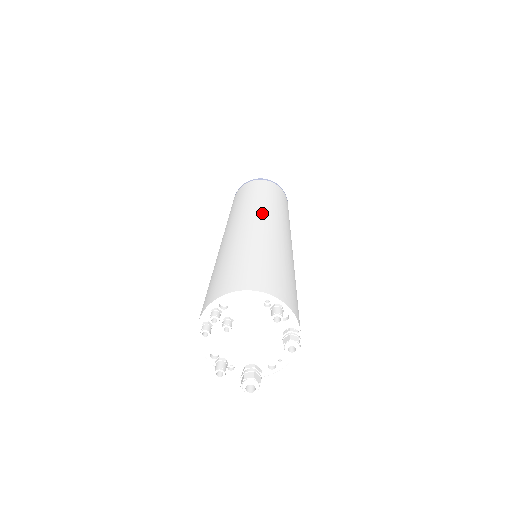
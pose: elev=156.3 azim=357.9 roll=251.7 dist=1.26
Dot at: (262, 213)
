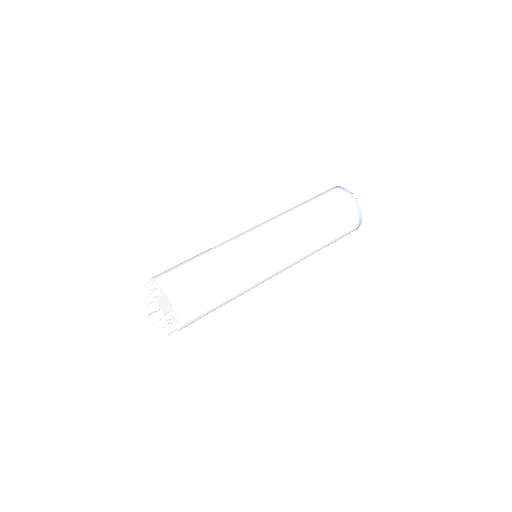
Dot at: (280, 240)
